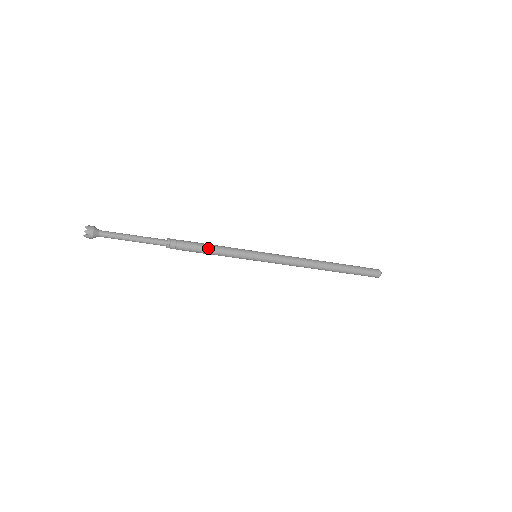
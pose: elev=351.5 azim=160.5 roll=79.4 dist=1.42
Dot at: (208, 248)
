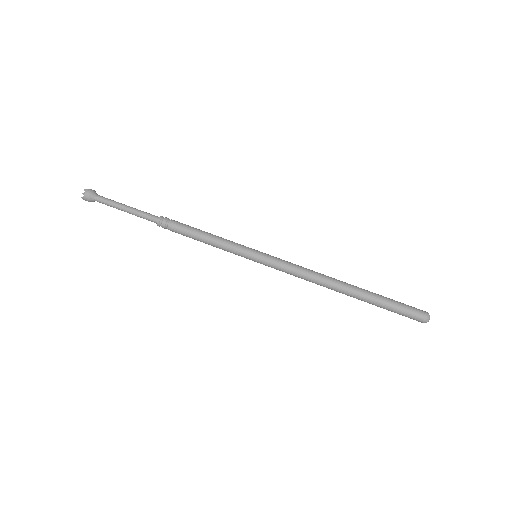
Dot at: (199, 234)
